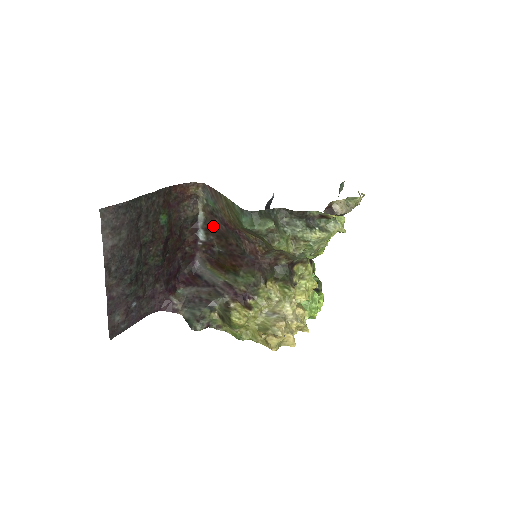
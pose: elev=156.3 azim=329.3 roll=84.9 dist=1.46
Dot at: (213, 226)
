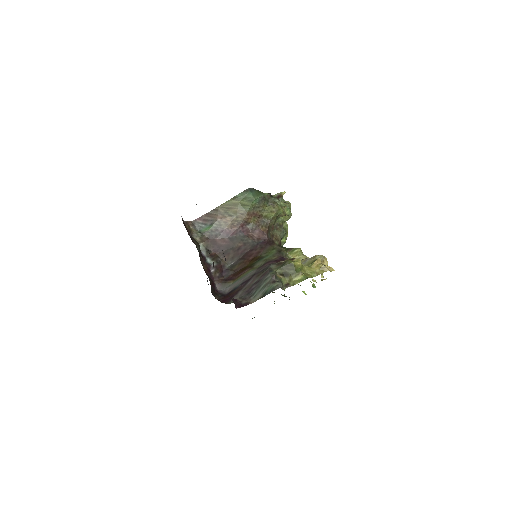
Dot at: (216, 248)
